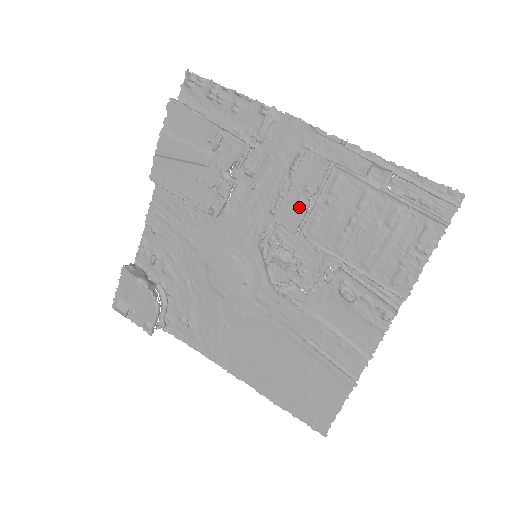
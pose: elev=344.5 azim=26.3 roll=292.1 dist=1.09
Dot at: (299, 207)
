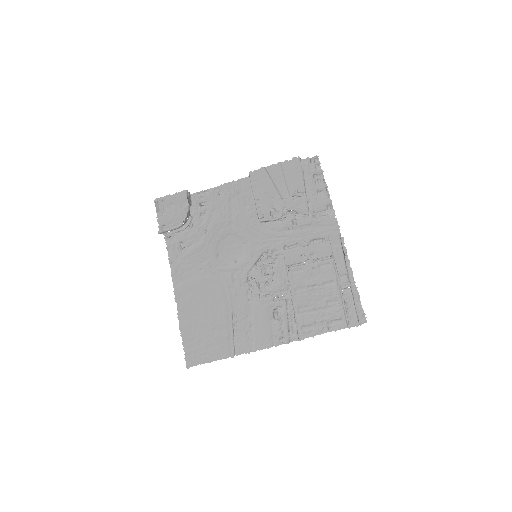
Dot at: (300, 257)
